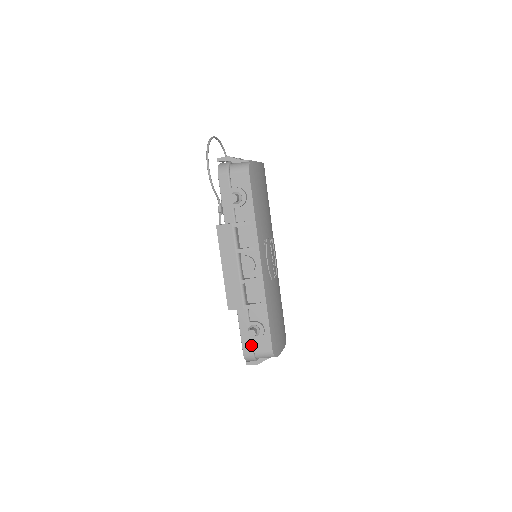
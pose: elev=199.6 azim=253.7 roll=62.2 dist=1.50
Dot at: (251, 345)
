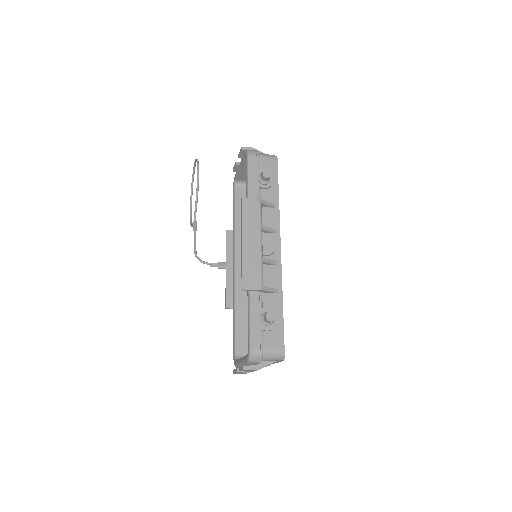
Dot at: (262, 337)
